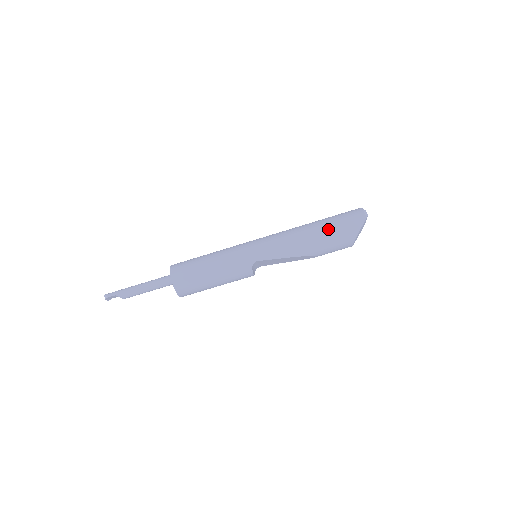
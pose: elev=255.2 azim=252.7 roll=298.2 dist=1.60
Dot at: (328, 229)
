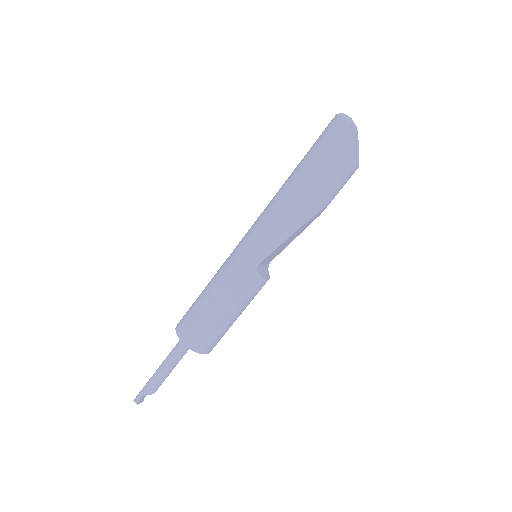
Dot at: (313, 171)
